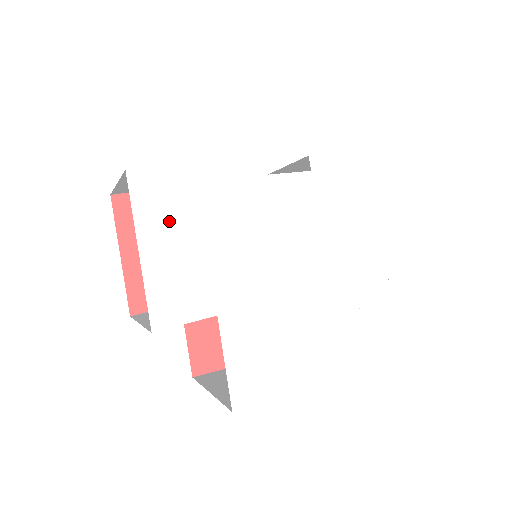
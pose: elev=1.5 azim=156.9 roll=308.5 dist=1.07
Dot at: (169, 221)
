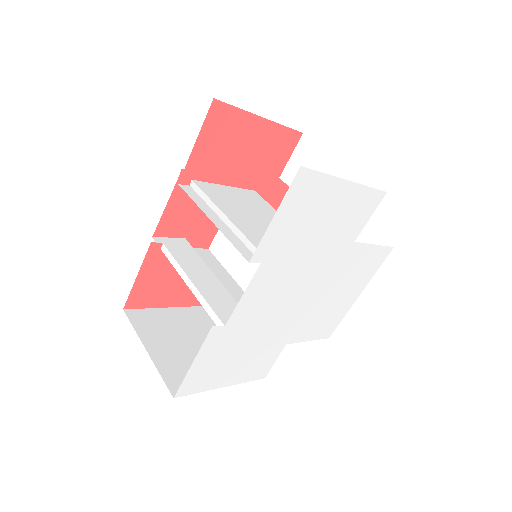
Dot at: (220, 372)
